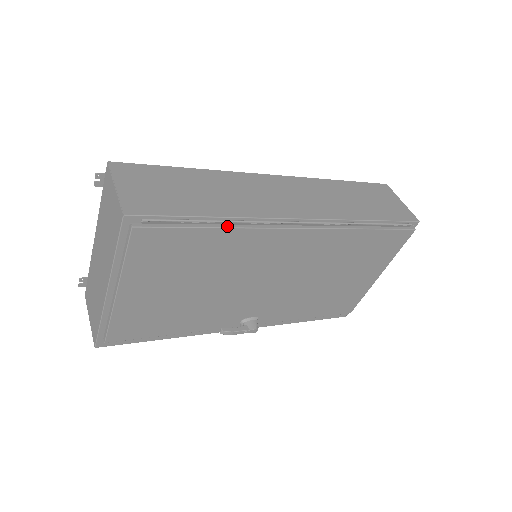
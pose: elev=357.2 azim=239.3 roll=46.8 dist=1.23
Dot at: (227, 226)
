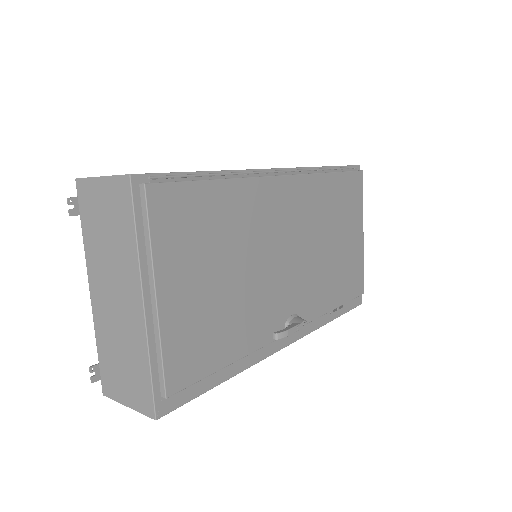
Dot at: (227, 178)
